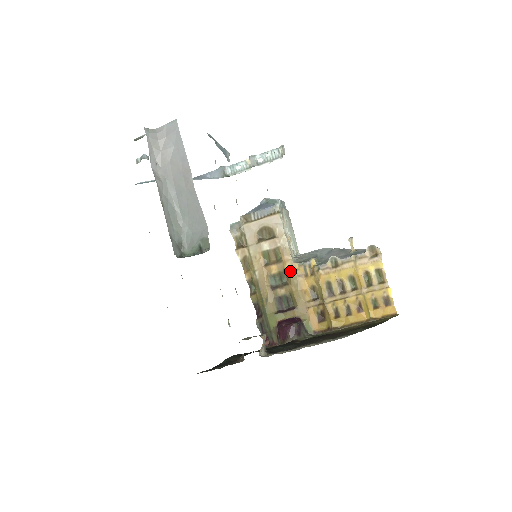
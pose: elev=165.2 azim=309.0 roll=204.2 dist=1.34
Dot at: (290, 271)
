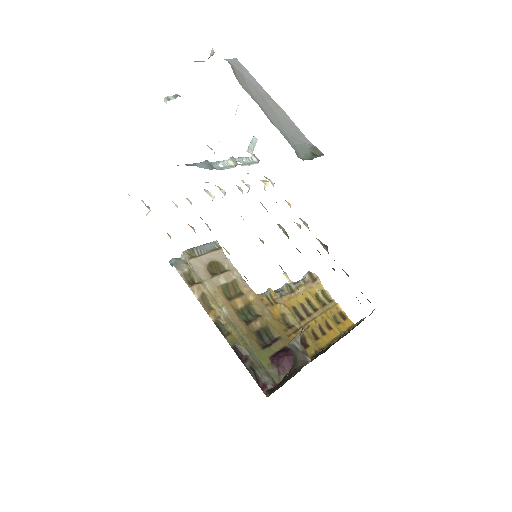
Dot at: (257, 301)
